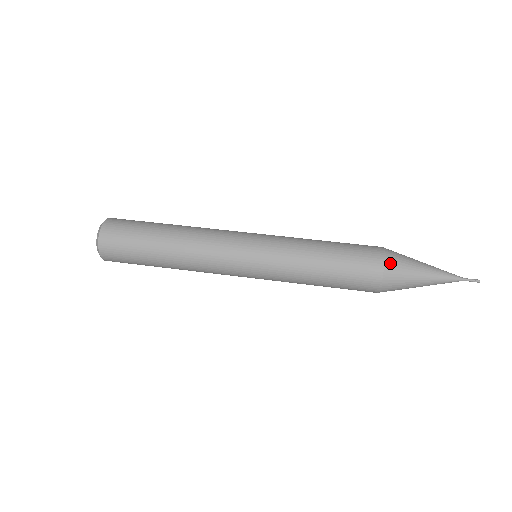
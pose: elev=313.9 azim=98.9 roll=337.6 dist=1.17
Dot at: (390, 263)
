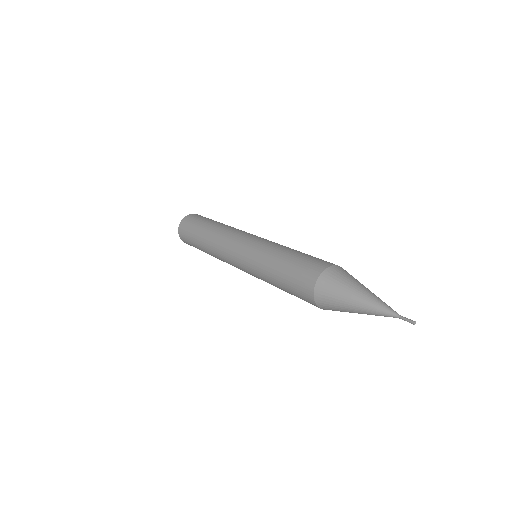
Dot at: (337, 268)
